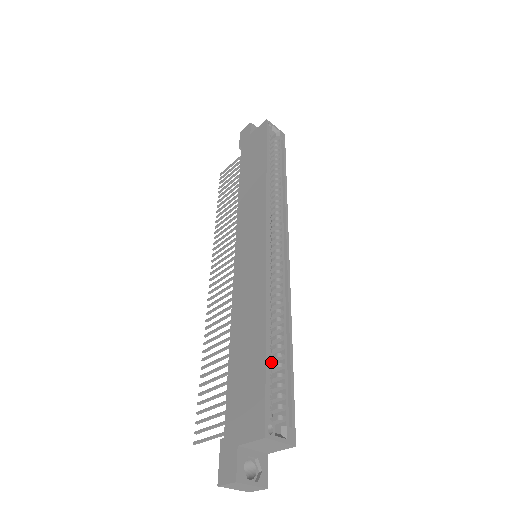
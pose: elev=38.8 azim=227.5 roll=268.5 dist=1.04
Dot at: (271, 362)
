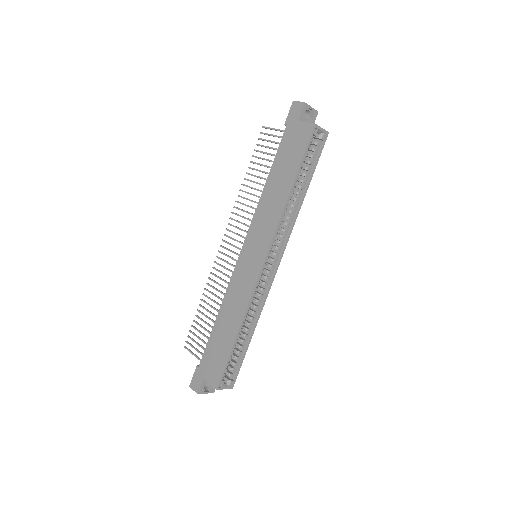
Dot at: occluded
